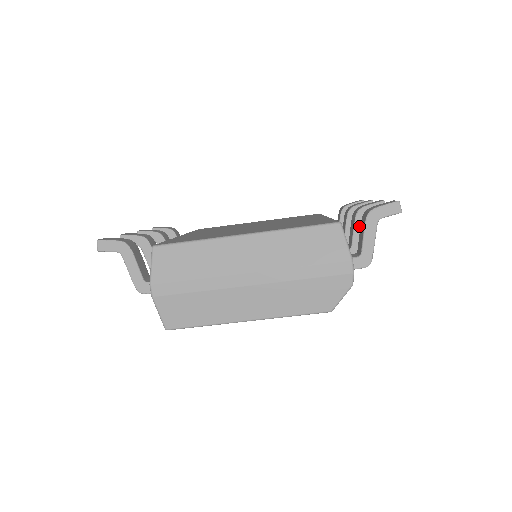
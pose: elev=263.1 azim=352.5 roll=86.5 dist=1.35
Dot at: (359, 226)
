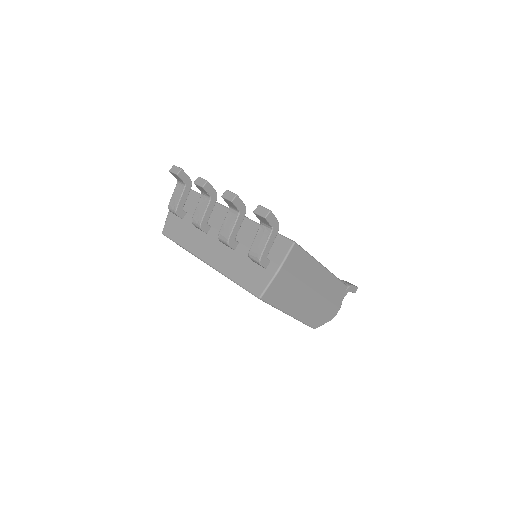
Dot at: occluded
